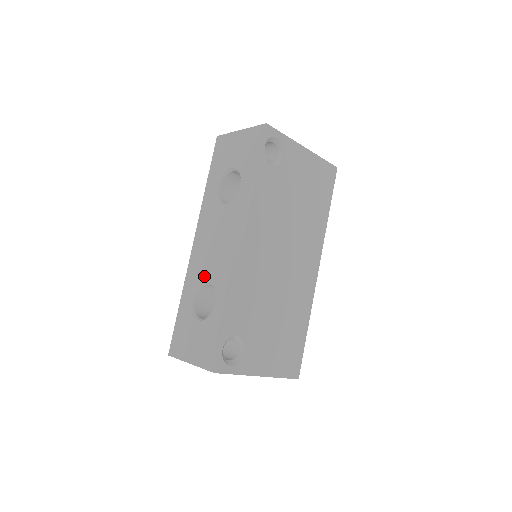
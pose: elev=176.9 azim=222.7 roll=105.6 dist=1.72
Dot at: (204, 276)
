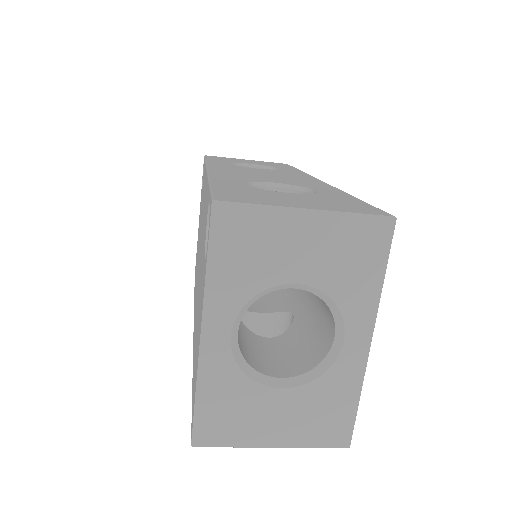
Dot at: (263, 180)
